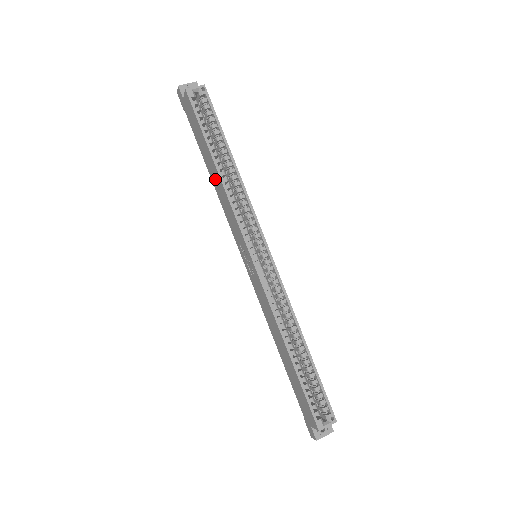
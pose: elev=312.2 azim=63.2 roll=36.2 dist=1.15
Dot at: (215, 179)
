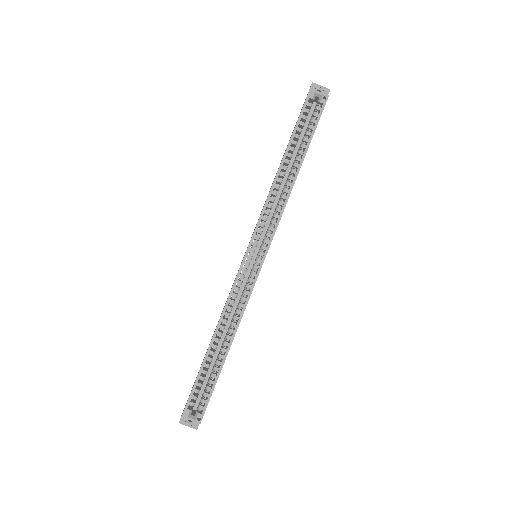
Dot at: occluded
